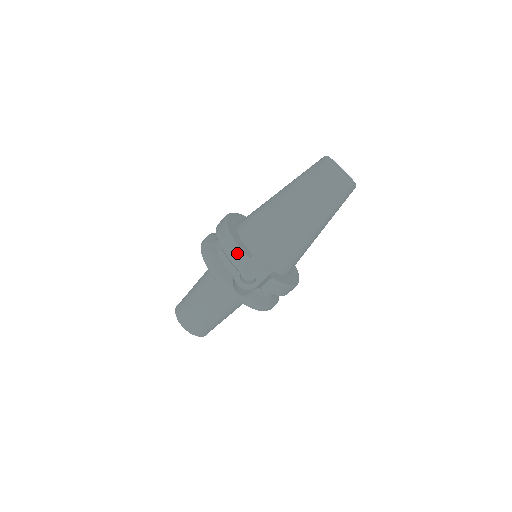
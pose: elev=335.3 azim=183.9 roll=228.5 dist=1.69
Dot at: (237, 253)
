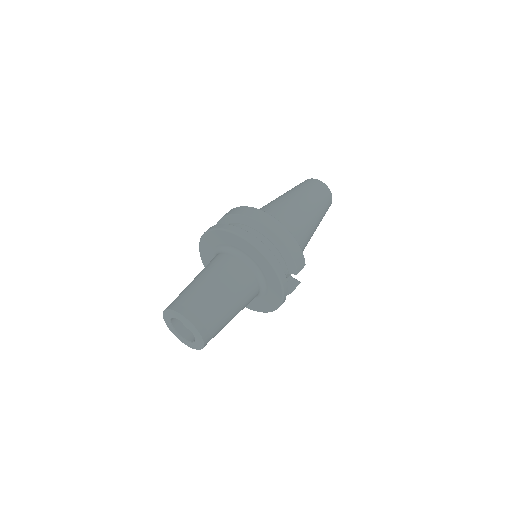
Dot at: (301, 257)
